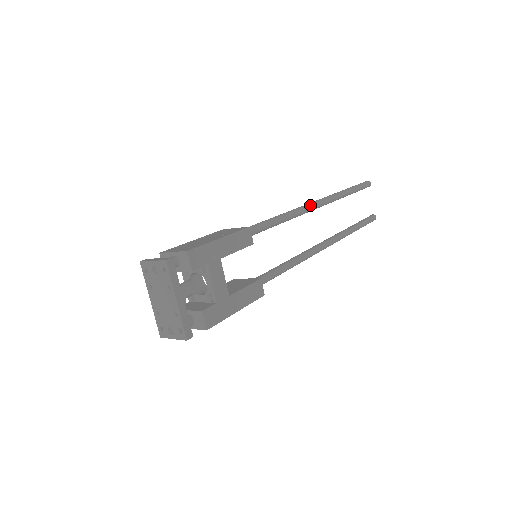
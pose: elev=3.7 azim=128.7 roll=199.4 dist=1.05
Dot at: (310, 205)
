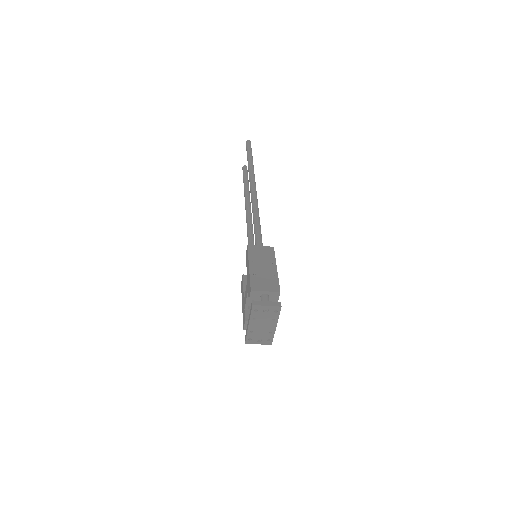
Dot at: (256, 193)
